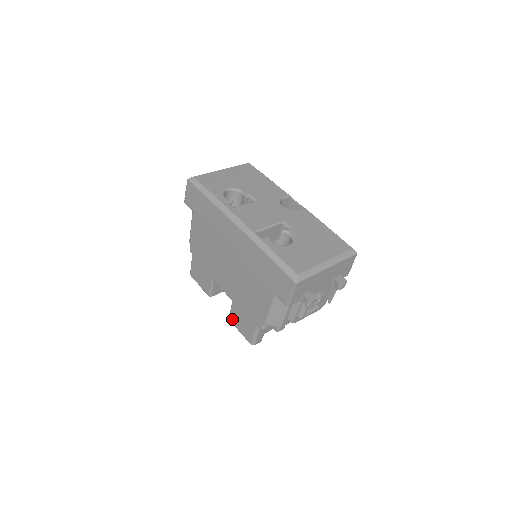
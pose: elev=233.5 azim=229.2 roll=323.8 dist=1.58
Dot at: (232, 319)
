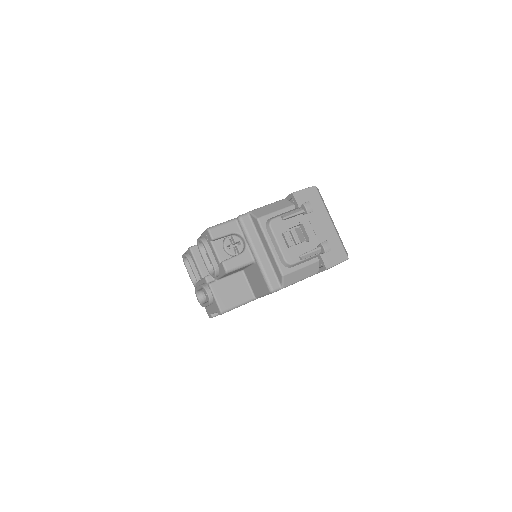
Dot at: occluded
